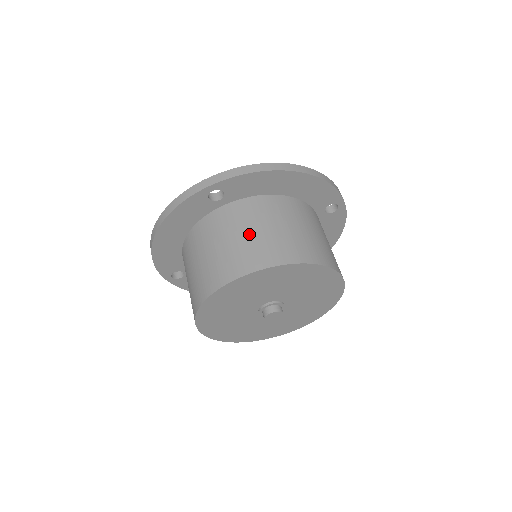
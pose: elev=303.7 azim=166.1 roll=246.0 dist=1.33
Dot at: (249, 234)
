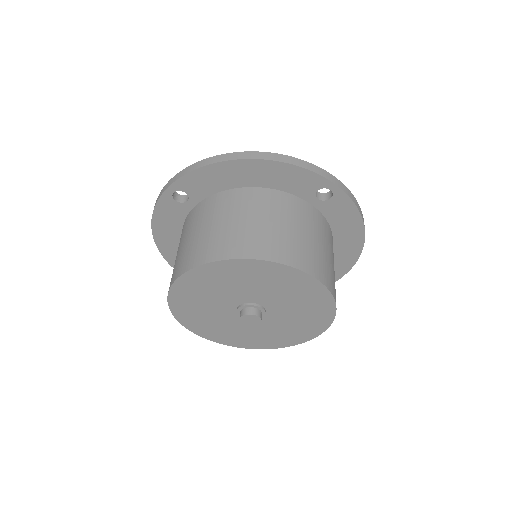
Dot at: (199, 232)
